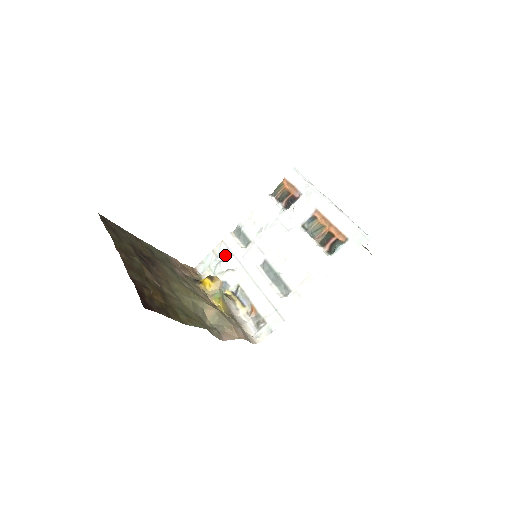
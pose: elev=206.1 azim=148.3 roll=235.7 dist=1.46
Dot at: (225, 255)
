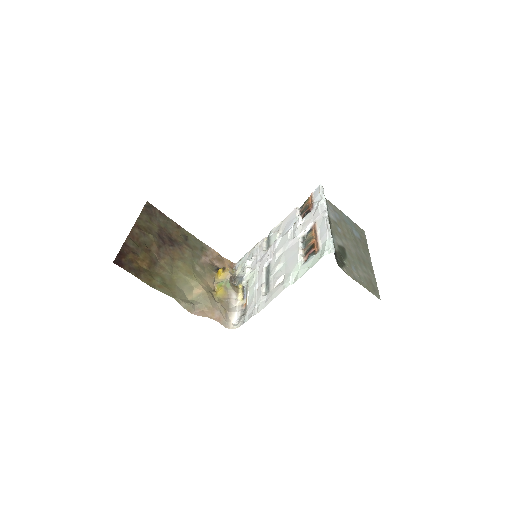
Dot at: (252, 255)
